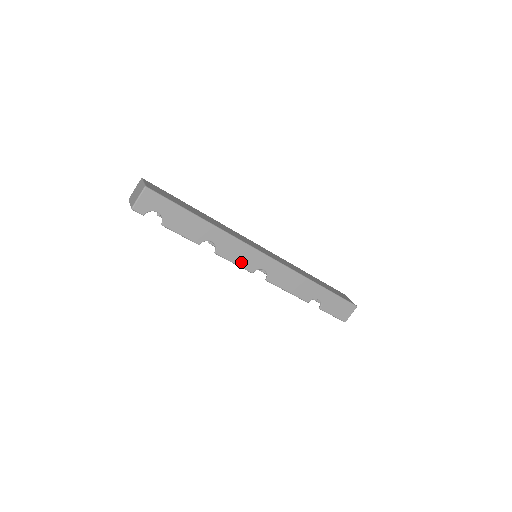
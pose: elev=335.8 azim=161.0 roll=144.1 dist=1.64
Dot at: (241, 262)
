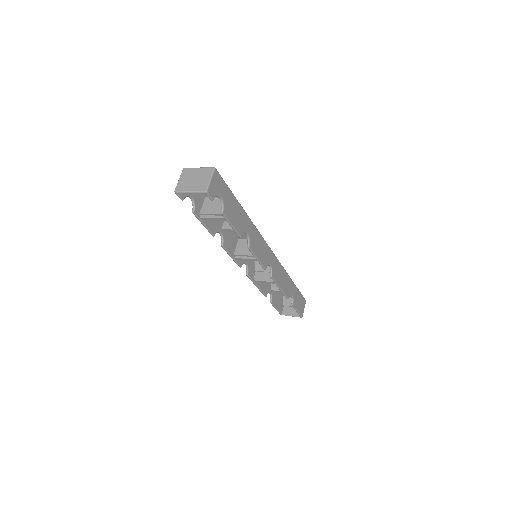
Dot at: (261, 257)
